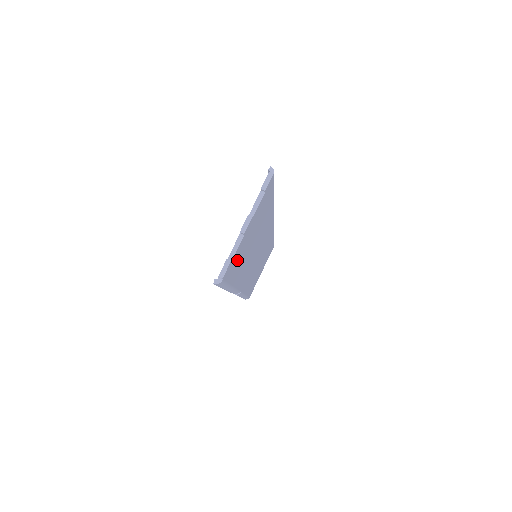
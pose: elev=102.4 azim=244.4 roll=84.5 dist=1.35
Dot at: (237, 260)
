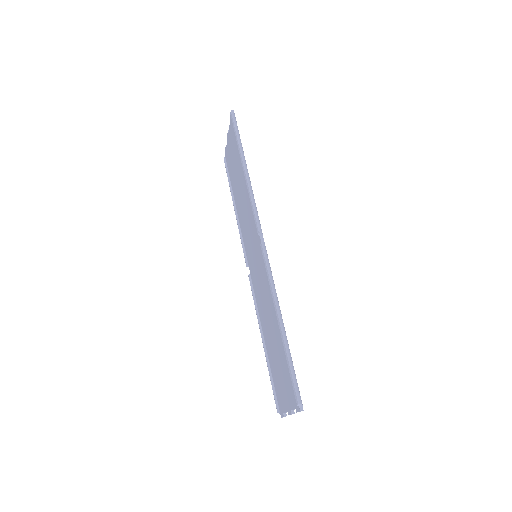
Dot at: occluded
